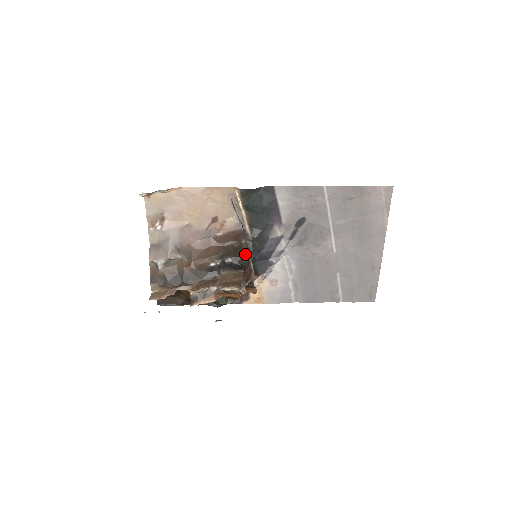
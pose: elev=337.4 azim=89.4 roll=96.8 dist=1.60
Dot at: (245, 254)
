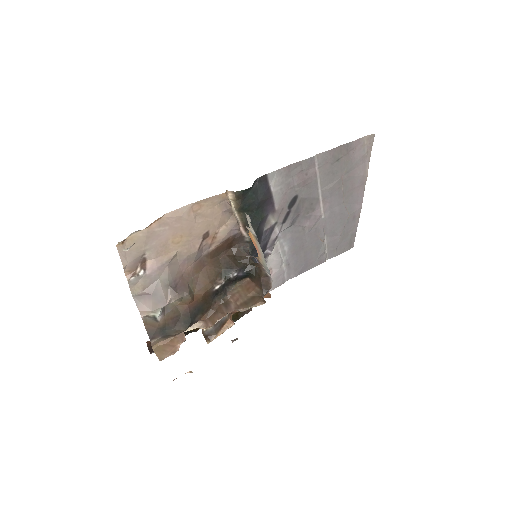
Dot at: (249, 260)
